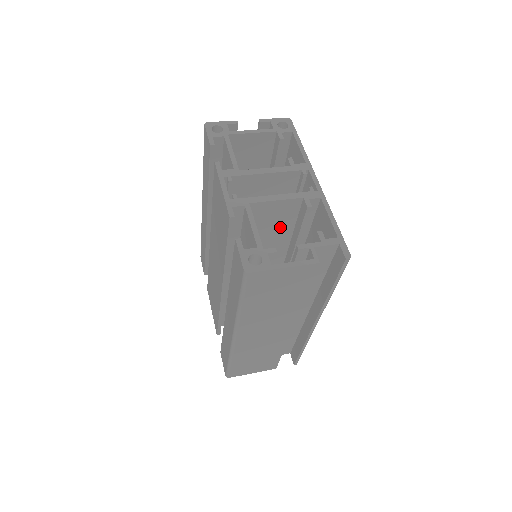
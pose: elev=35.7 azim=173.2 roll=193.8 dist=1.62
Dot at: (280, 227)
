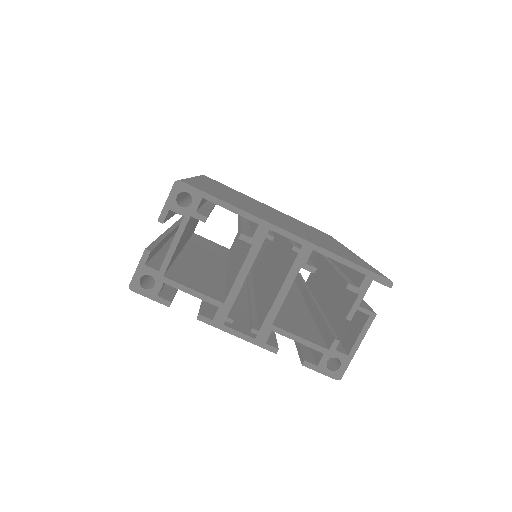
Dot at: occluded
